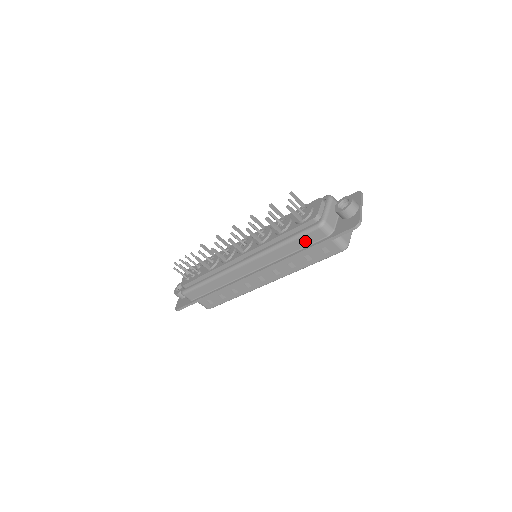
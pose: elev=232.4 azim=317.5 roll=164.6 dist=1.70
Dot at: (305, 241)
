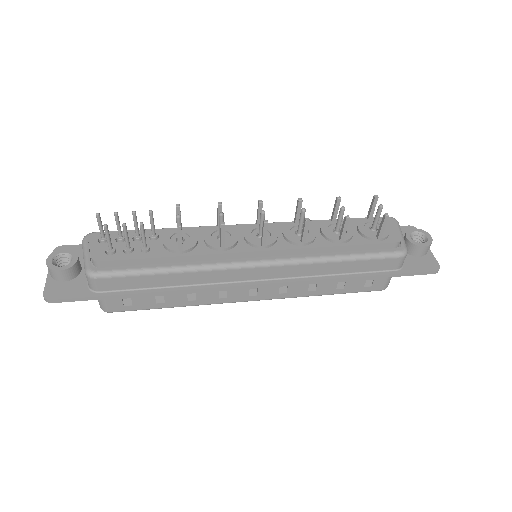
Dot at: (369, 266)
